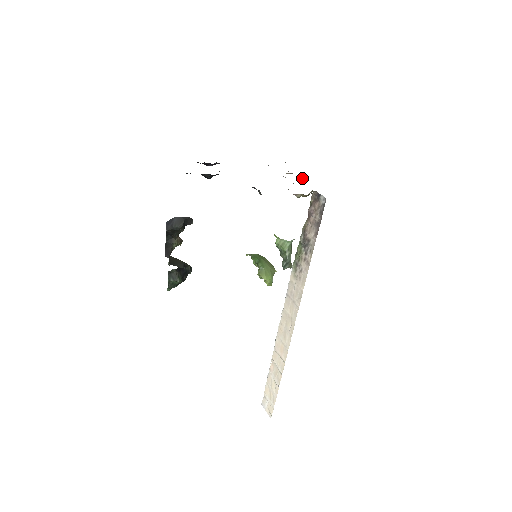
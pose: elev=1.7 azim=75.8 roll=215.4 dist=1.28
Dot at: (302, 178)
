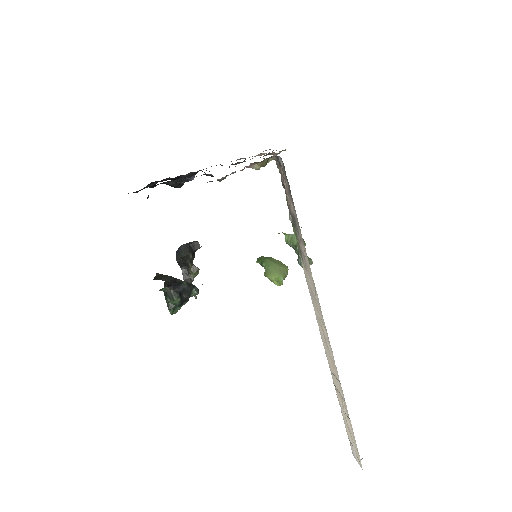
Dot at: (273, 155)
